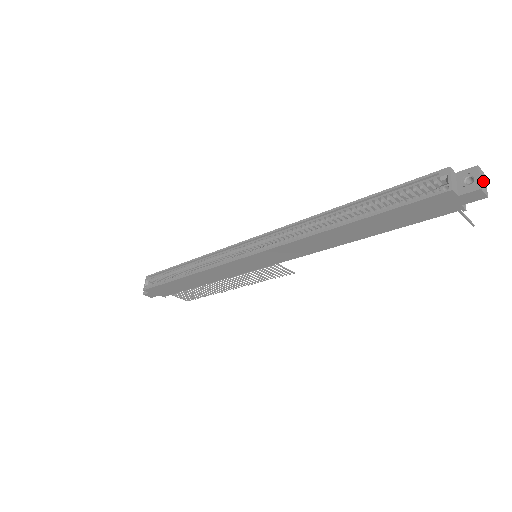
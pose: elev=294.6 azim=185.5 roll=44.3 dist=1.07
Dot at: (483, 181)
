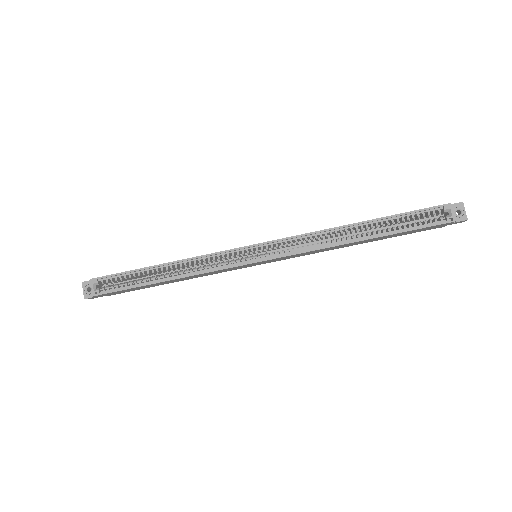
Dot at: (463, 212)
